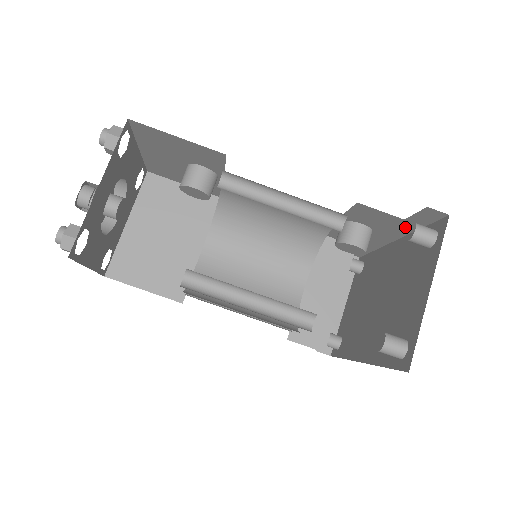
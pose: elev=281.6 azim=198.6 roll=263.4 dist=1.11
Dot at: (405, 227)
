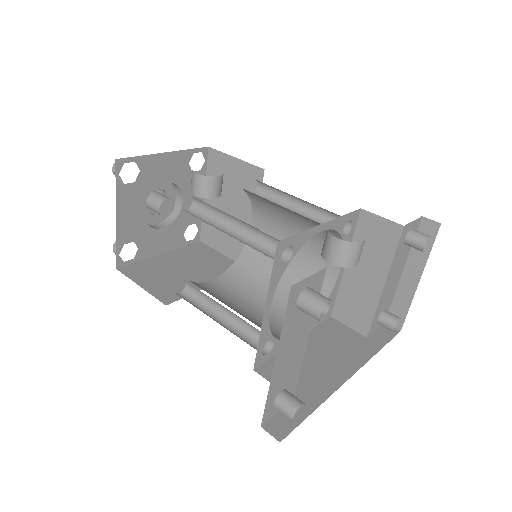
Dot at: occluded
